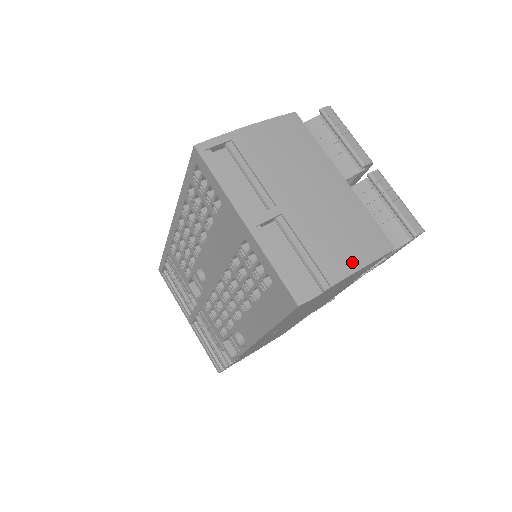
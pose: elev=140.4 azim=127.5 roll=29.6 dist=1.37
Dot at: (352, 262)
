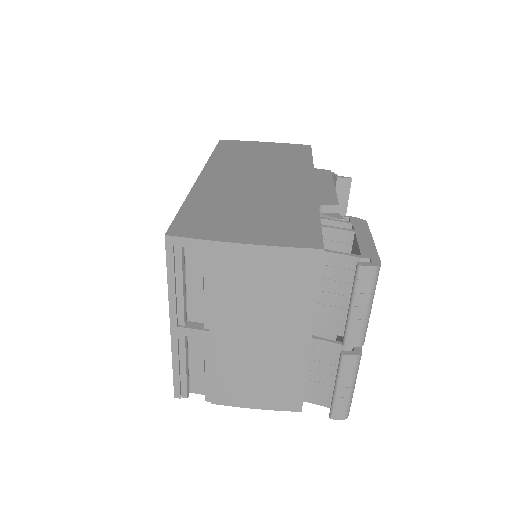
Dot at: (245, 401)
